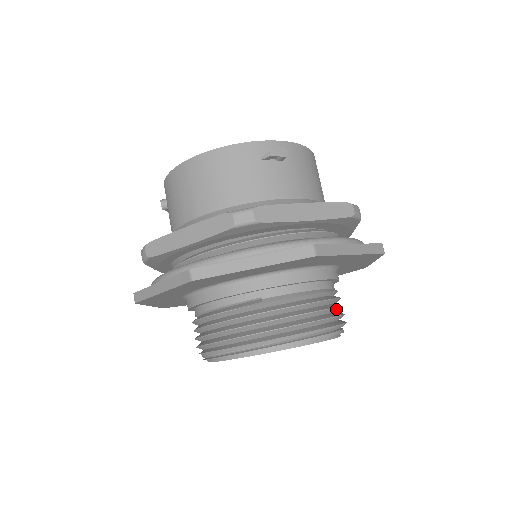
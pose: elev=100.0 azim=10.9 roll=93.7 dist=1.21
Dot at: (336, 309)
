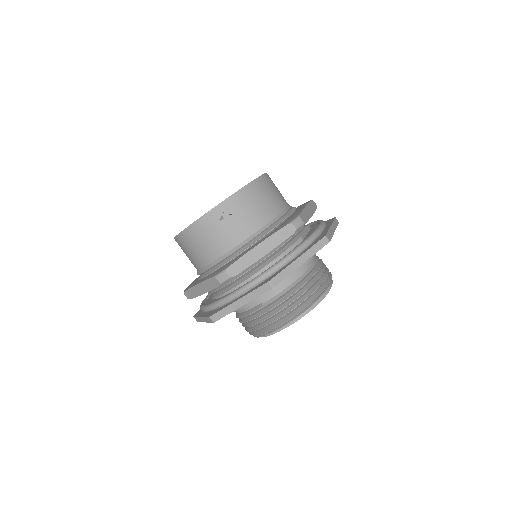
Dot at: (316, 282)
